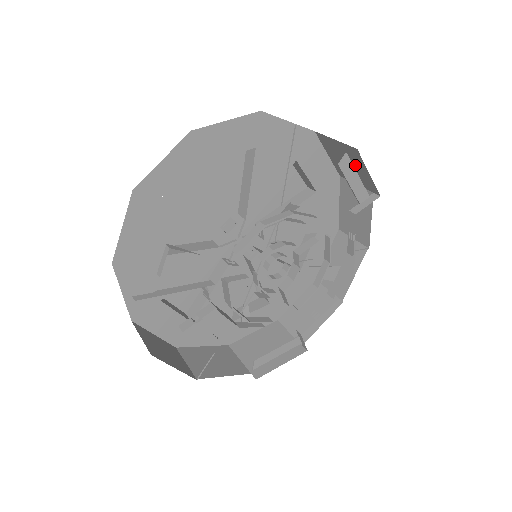
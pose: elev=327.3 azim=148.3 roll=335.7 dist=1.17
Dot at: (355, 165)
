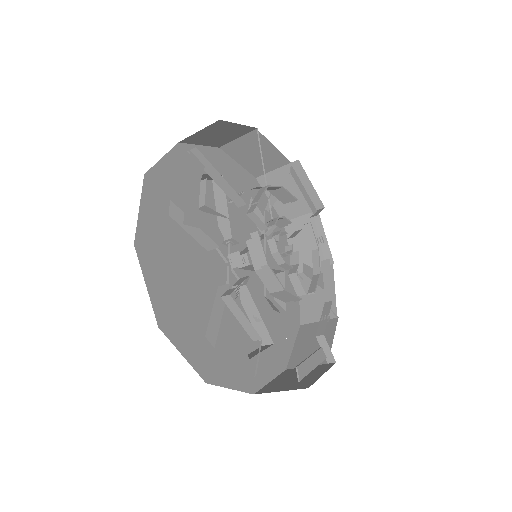
Dot at: occluded
